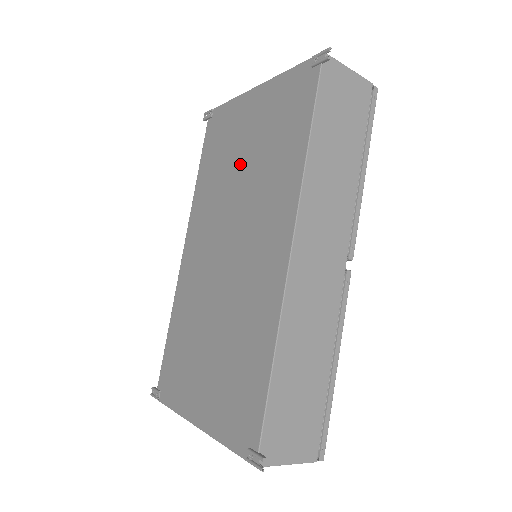
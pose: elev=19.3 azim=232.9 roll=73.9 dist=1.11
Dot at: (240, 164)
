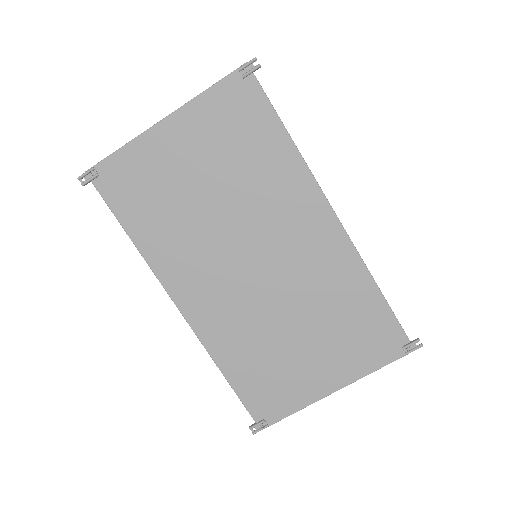
Dot at: (205, 194)
